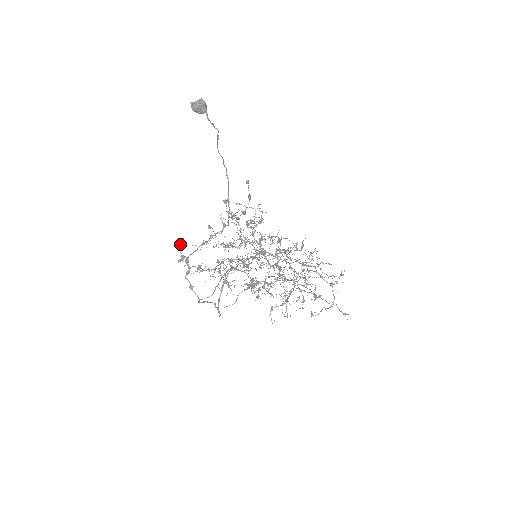
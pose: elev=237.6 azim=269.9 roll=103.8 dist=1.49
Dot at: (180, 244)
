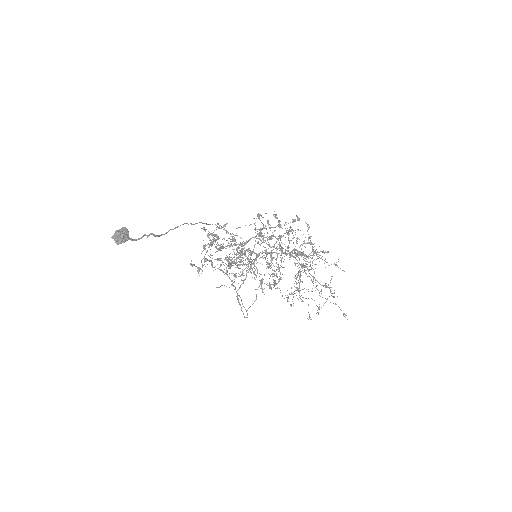
Dot at: (190, 264)
